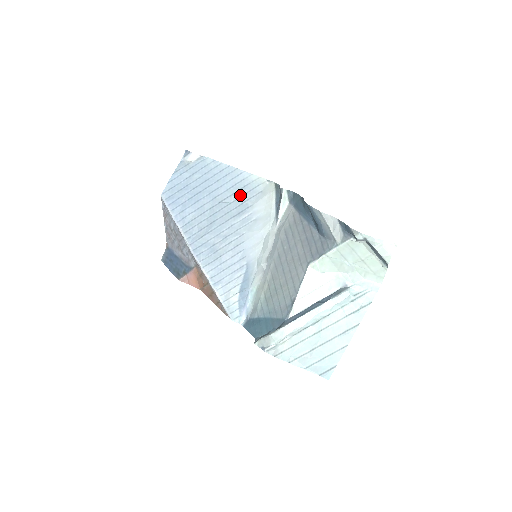
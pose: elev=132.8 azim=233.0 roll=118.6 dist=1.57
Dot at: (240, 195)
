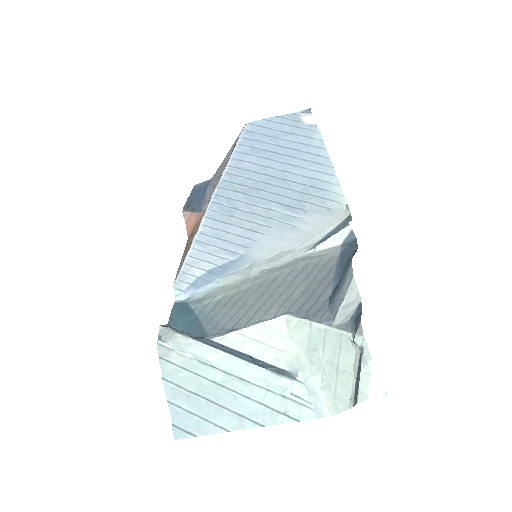
Dot at: (308, 192)
